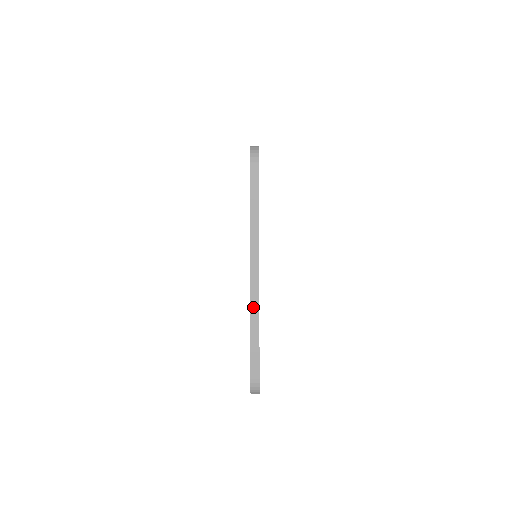
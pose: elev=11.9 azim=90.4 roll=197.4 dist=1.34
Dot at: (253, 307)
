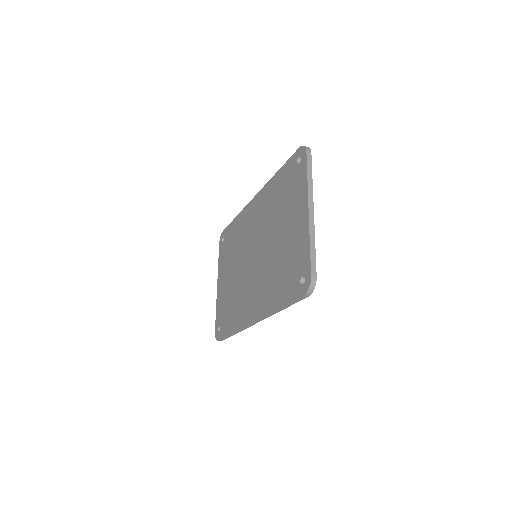
Dot at: (311, 229)
